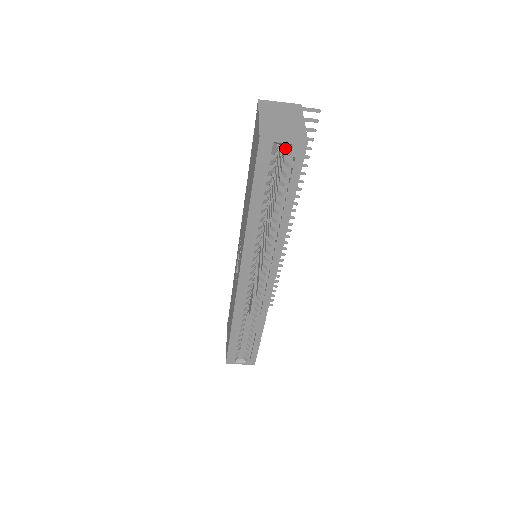
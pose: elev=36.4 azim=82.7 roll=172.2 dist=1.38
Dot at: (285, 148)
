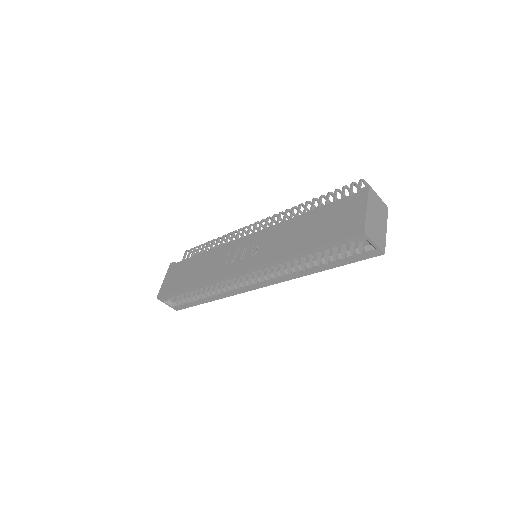
Dot at: (366, 242)
